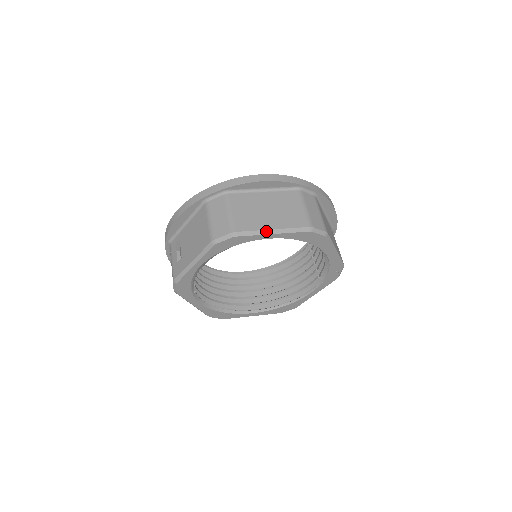
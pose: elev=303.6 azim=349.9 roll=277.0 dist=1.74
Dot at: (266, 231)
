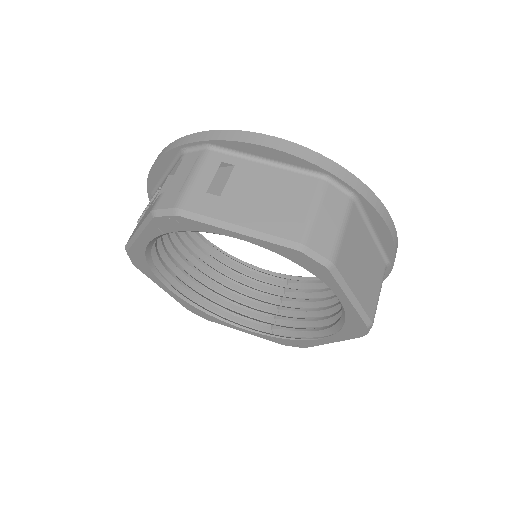
Dot at: (350, 292)
